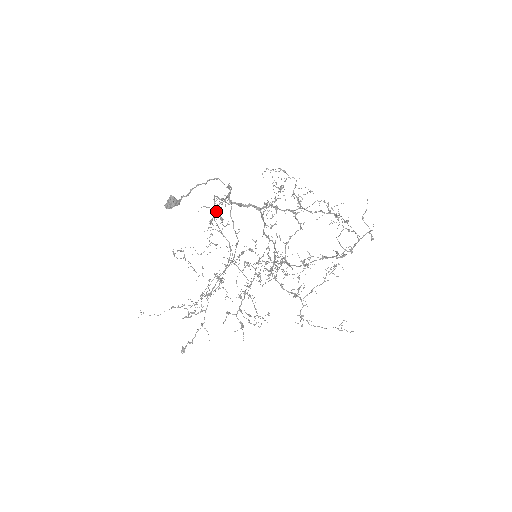
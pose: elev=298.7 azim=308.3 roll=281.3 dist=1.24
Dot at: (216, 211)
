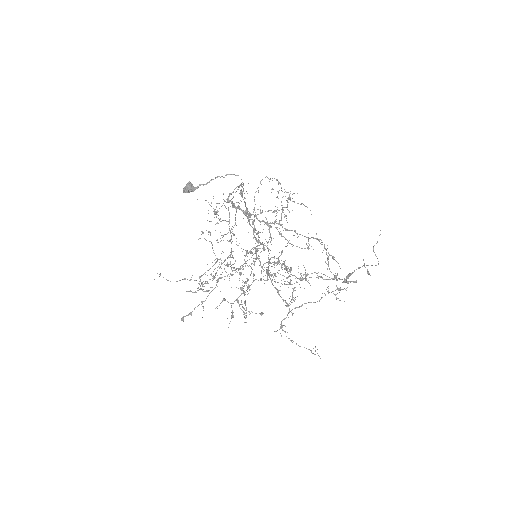
Dot at: (222, 205)
